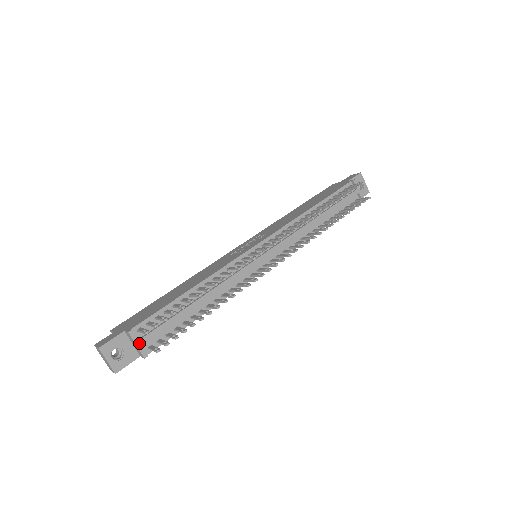
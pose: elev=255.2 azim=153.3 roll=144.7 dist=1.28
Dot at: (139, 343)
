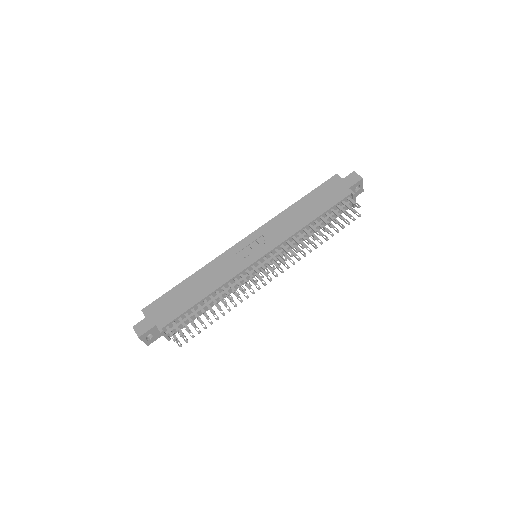
Dot at: (166, 335)
